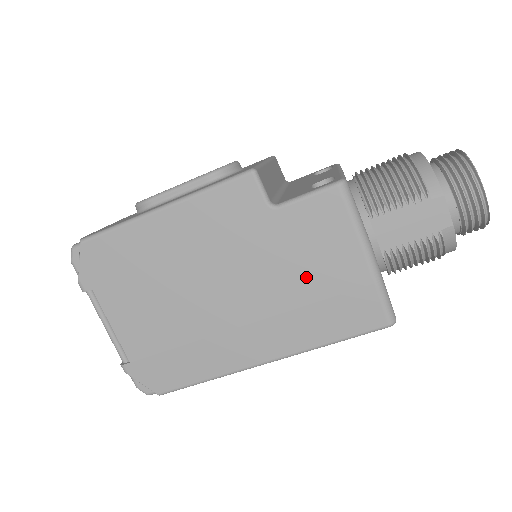
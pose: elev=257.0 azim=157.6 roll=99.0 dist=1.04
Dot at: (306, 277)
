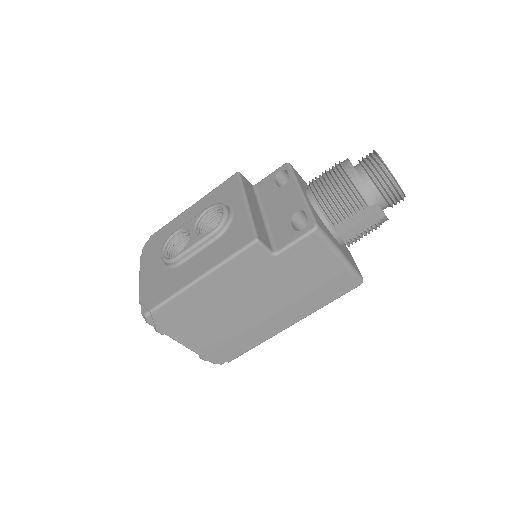
Dot at: (305, 281)
